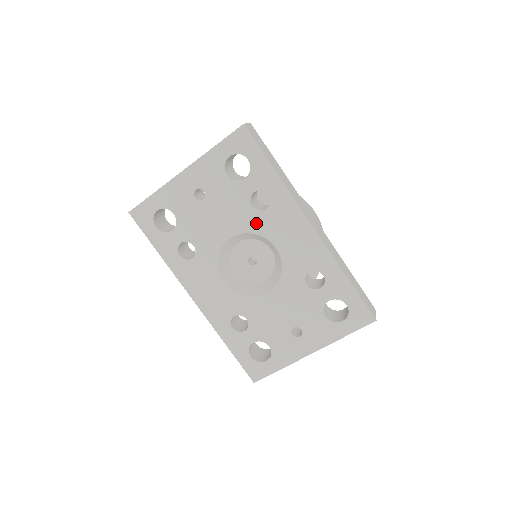
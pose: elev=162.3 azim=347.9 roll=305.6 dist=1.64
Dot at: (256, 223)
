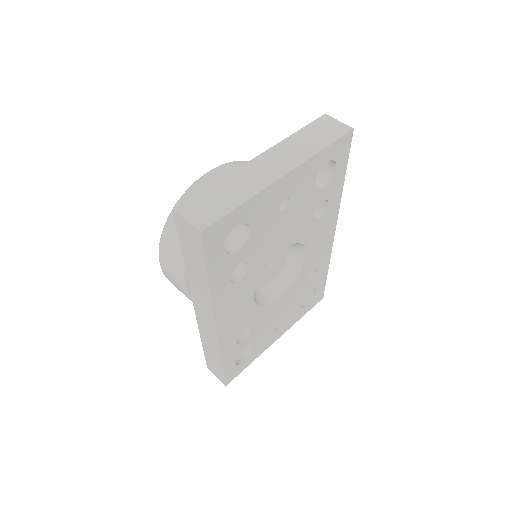
Dot at: (307, 232)
